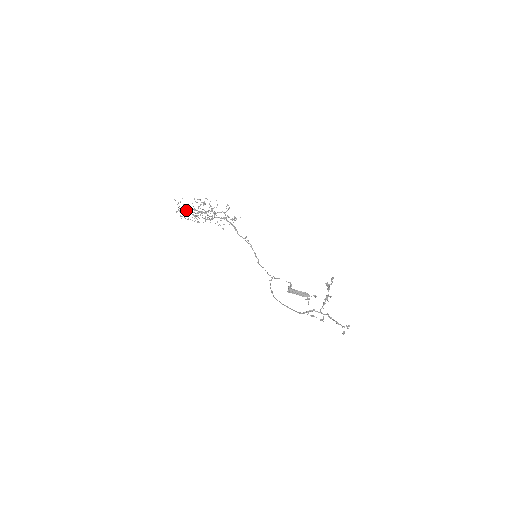
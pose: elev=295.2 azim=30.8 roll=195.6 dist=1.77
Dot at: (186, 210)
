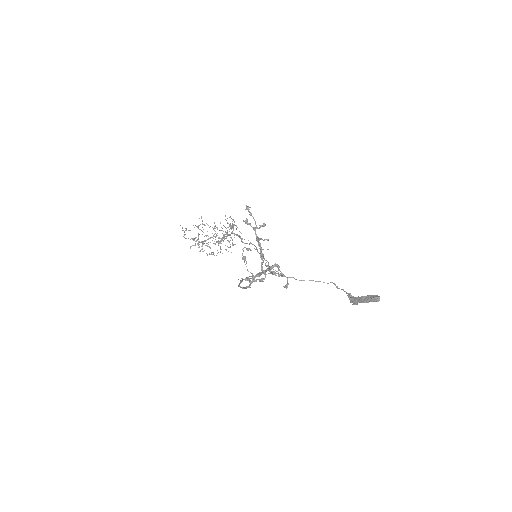
Dot at: (200, 242)
